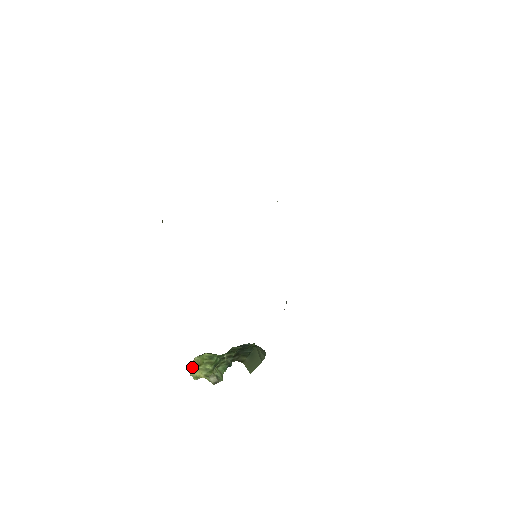
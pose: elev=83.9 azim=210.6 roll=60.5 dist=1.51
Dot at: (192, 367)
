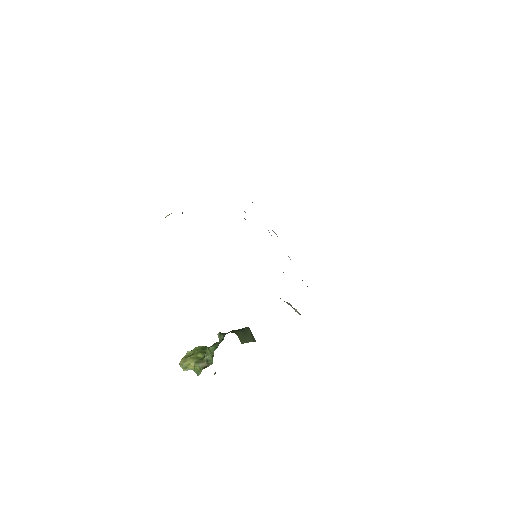
Dot at: (183, 358)
